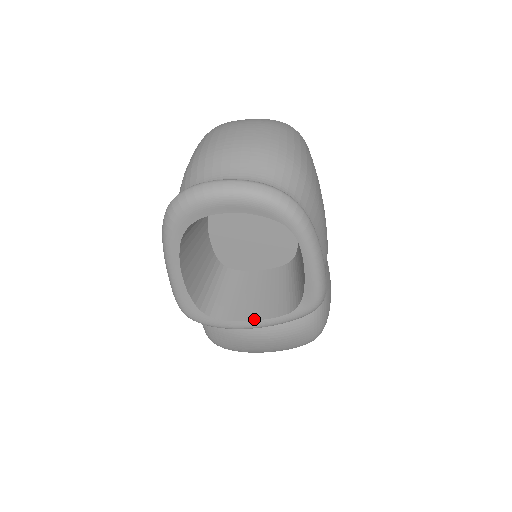
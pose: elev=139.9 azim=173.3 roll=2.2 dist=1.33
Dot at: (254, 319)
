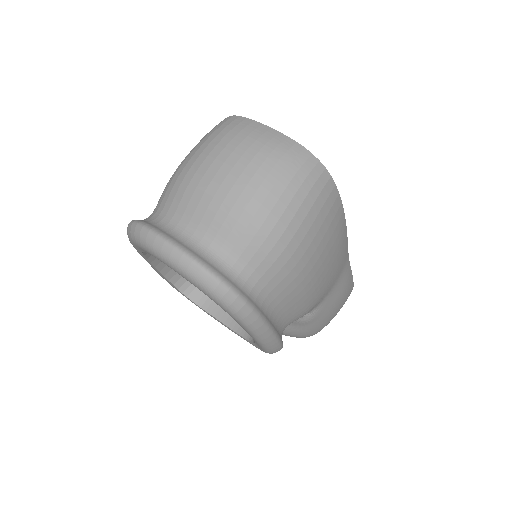
Dot at: (222, 321)
